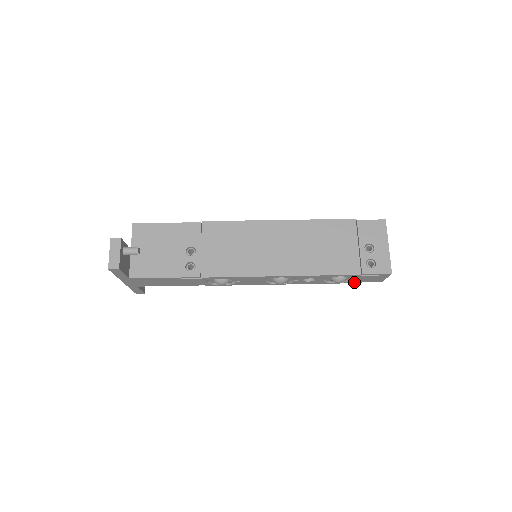
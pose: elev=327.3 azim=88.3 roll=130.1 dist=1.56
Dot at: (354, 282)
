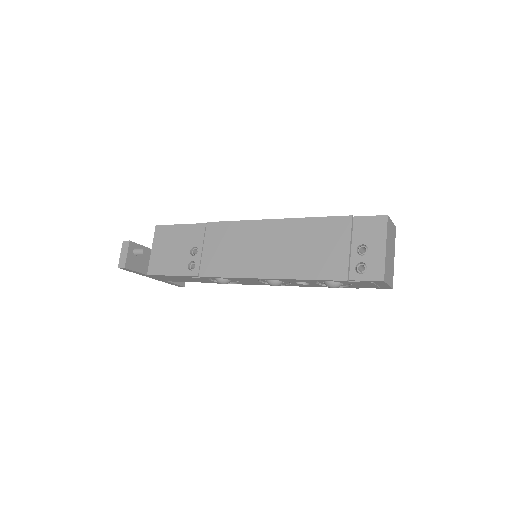
Dot at: (359, 287)
